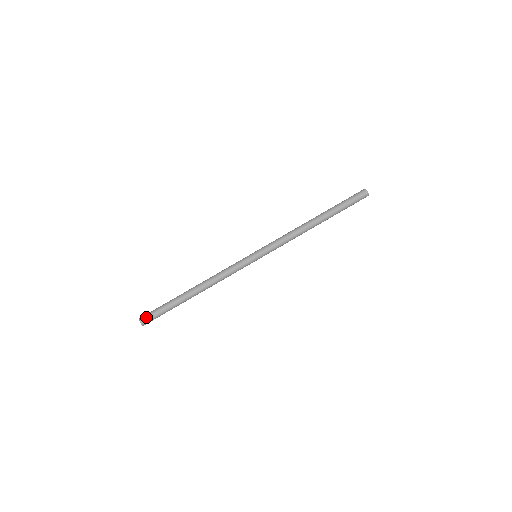
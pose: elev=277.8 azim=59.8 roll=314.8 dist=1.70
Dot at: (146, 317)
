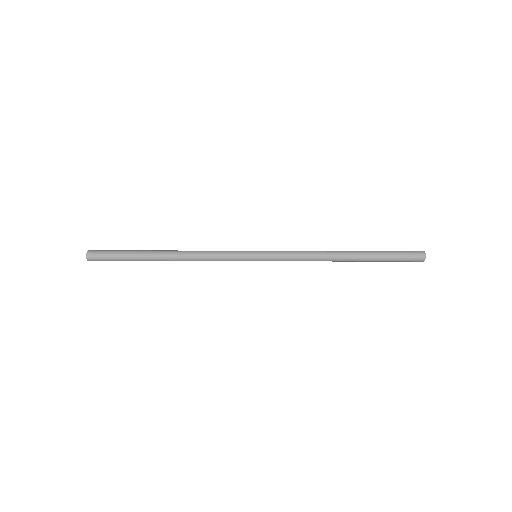
Dot at: (96, 256)
